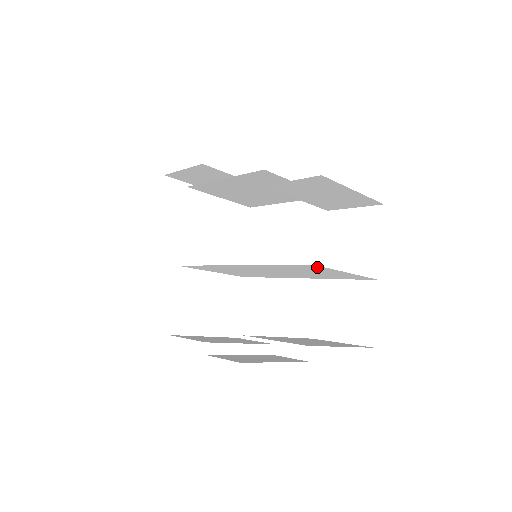
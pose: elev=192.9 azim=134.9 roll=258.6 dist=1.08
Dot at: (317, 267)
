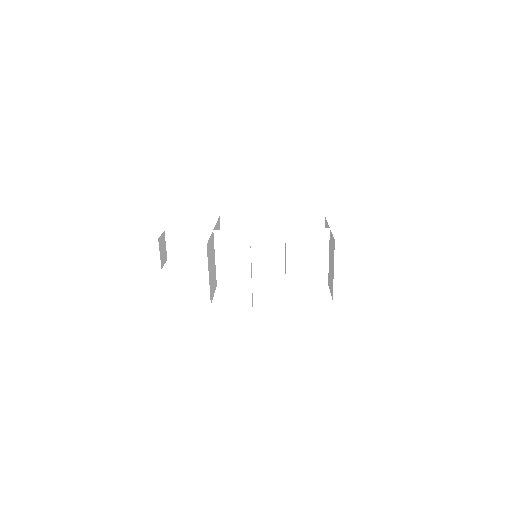
Dot at: (324, 237)
